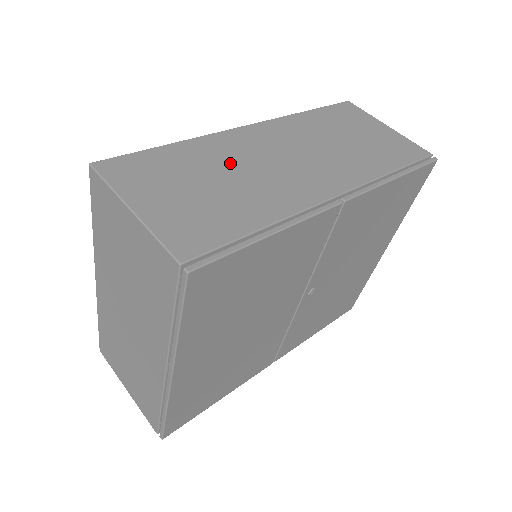
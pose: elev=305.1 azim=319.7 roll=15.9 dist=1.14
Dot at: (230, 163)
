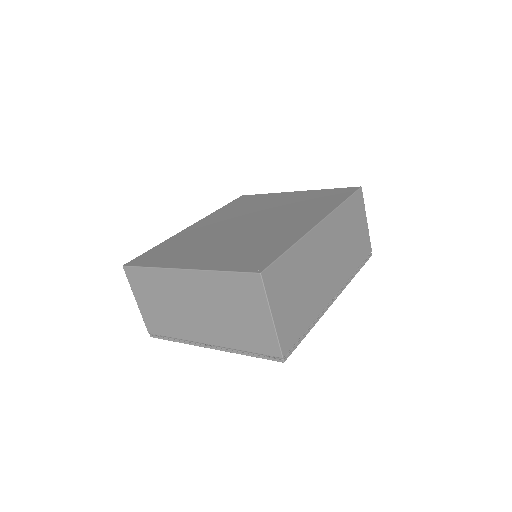
Dot at: (309, 268)
